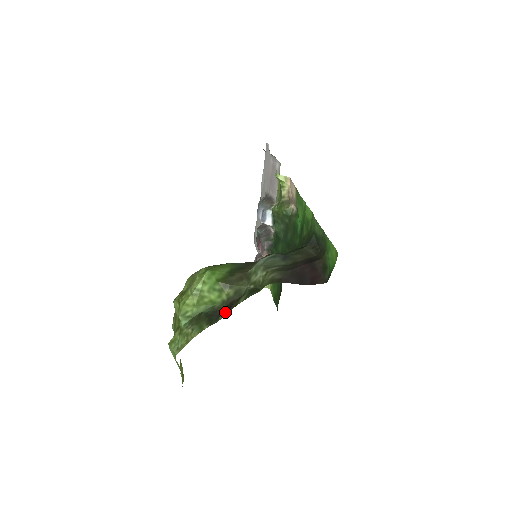
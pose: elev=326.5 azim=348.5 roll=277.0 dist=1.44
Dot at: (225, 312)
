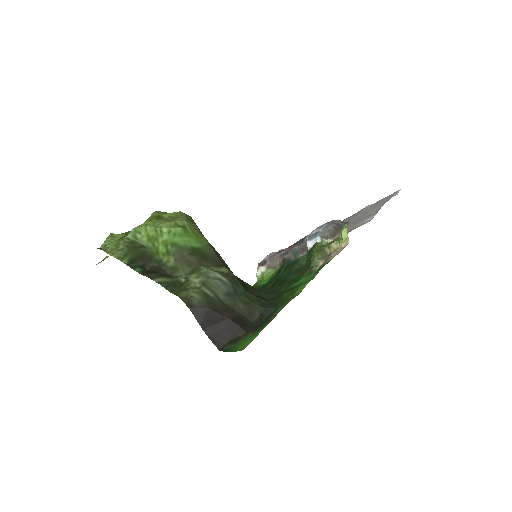
Dot at: (144, 270)
